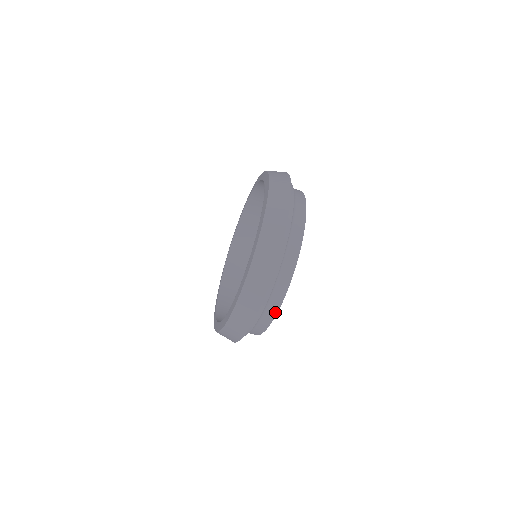
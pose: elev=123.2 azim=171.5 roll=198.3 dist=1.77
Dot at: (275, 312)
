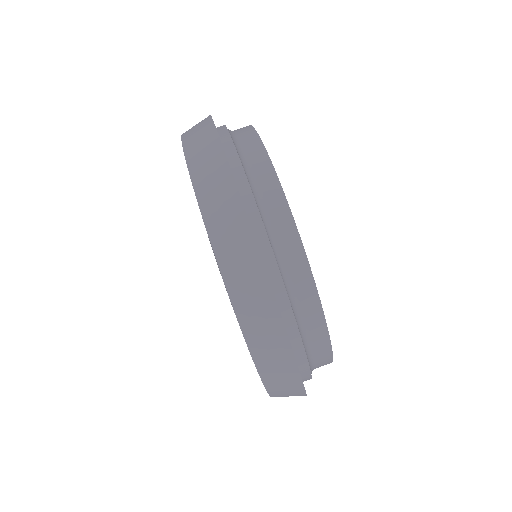
Dot at: (329, 356)
